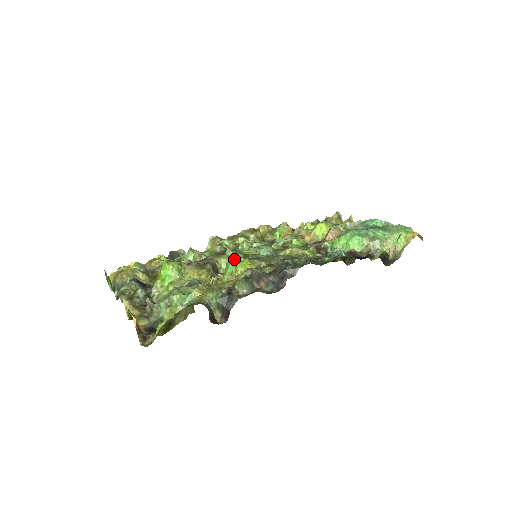
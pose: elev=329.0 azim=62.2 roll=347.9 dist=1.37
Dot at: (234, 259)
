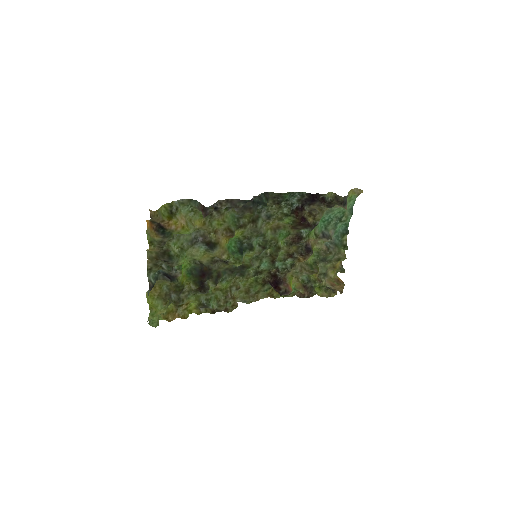
Dot at: (231, 240)
